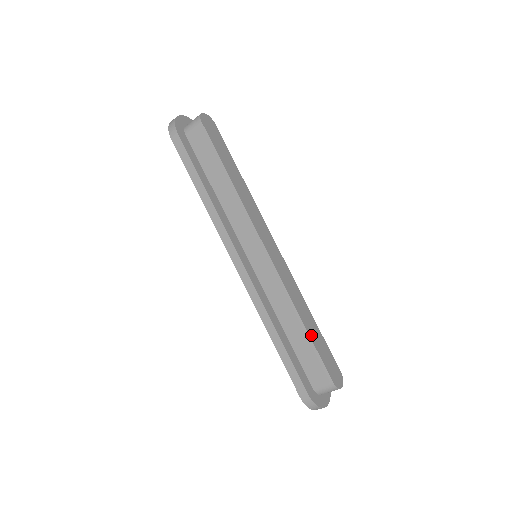
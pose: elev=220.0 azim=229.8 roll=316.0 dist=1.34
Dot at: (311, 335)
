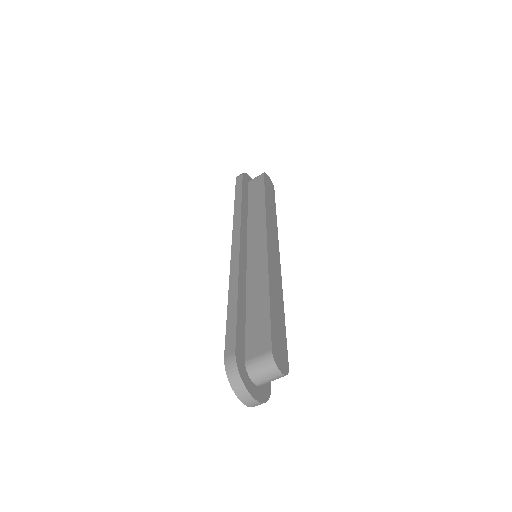
Dot at: (272, 307)
